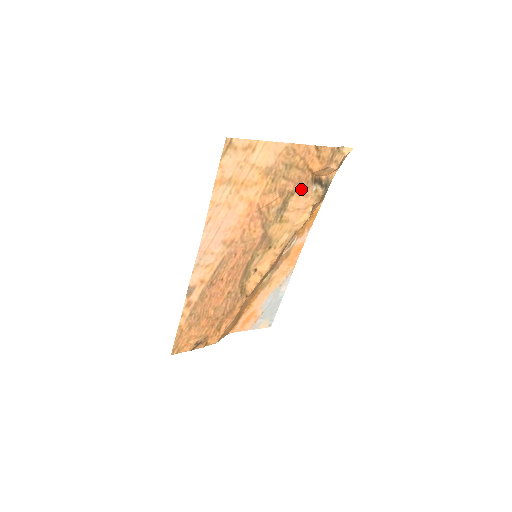
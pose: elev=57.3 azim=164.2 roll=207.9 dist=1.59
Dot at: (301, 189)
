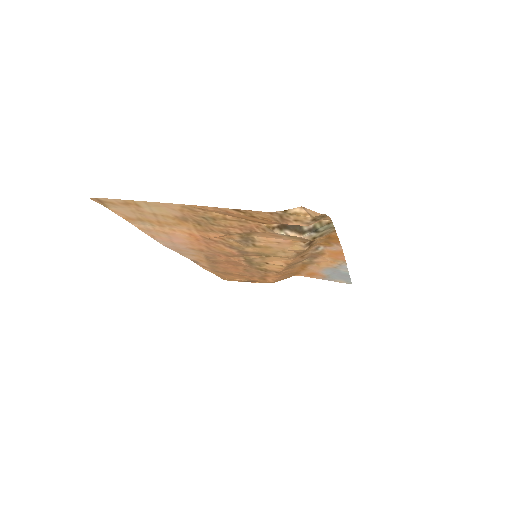
Dot at: (259, 232)
